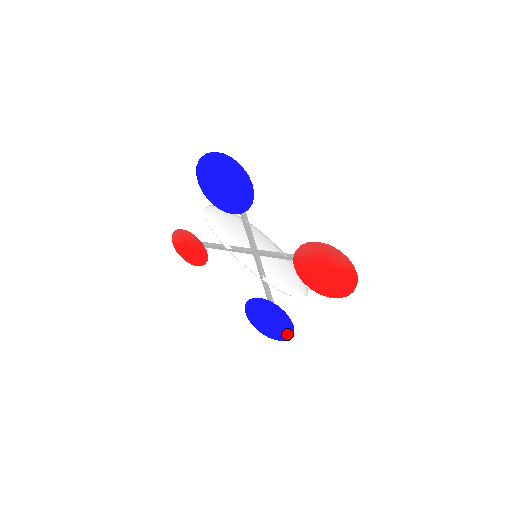
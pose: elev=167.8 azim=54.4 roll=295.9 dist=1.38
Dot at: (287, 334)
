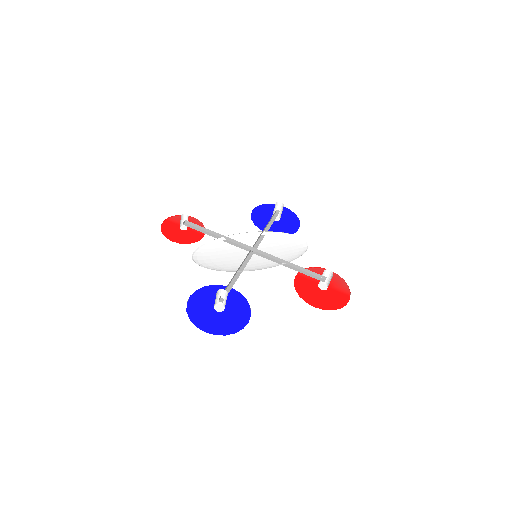
Dot at: (294, 218)
